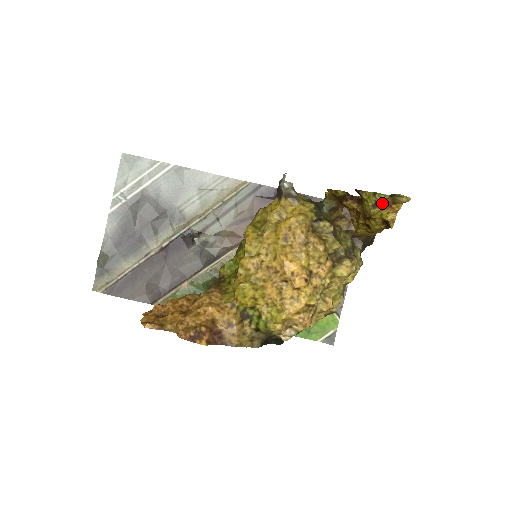
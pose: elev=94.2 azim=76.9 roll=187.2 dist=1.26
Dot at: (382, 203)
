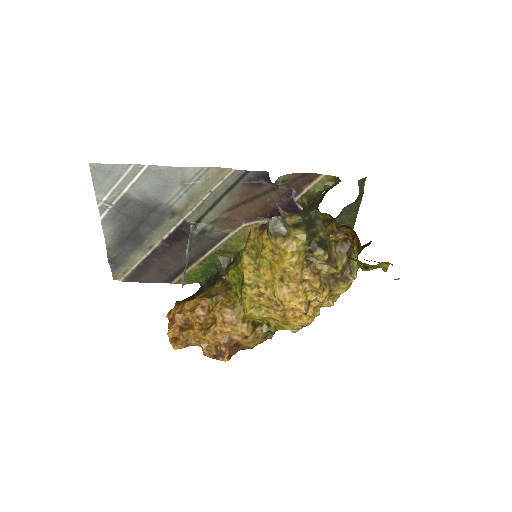
Dot at: (373, 268)
